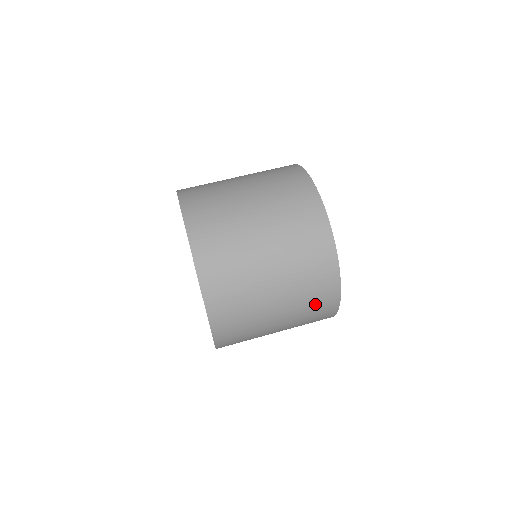
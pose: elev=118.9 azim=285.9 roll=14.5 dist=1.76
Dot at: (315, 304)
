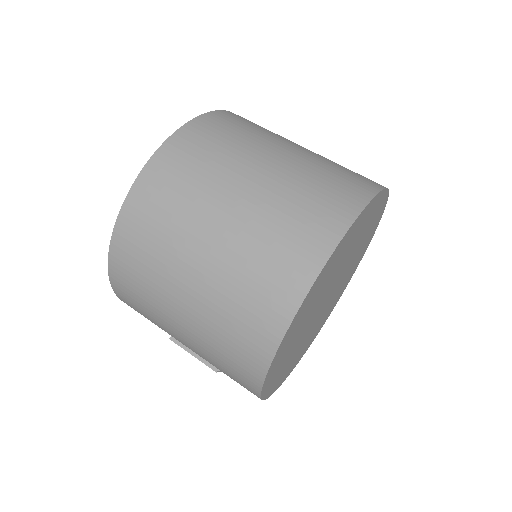
Dot at: (279, 251)
